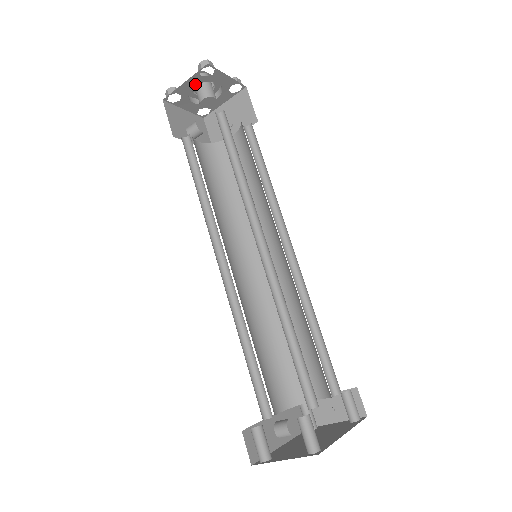
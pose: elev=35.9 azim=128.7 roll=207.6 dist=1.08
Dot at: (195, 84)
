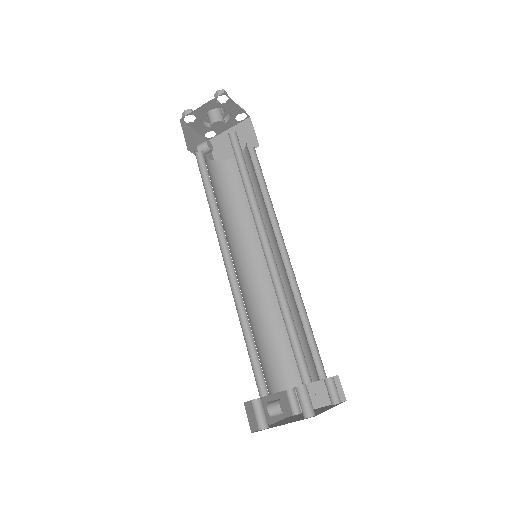
Dot at: (210, 109)
